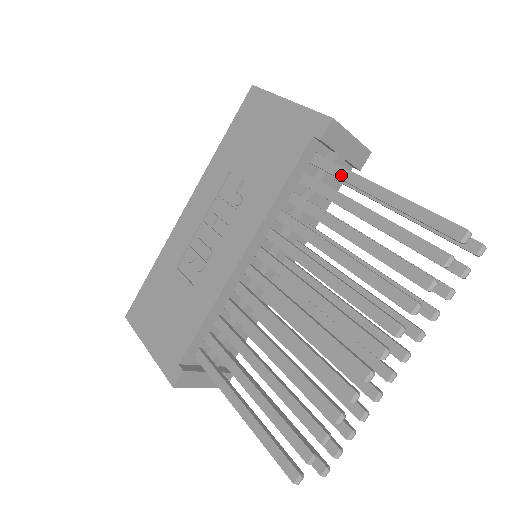
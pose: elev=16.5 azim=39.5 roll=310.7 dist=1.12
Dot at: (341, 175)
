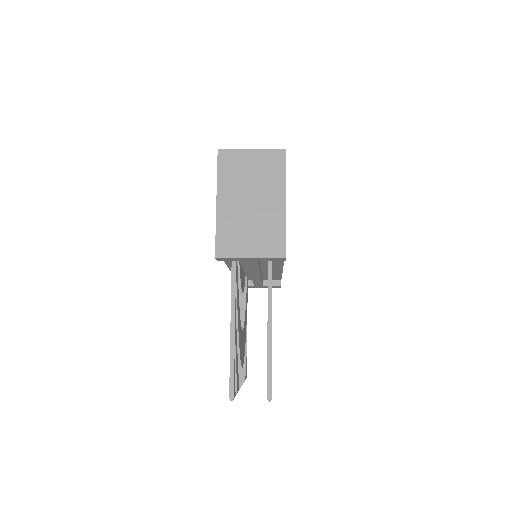
Dot at: (231, 288)
